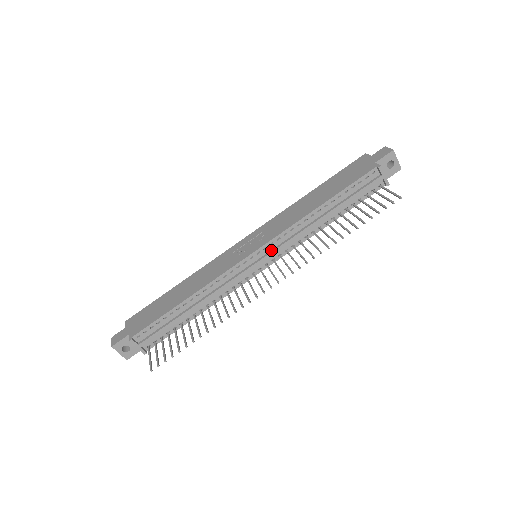
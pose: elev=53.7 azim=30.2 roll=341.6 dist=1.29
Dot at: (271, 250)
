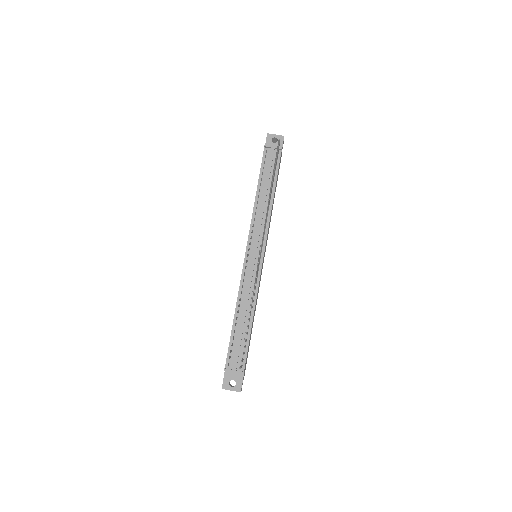
Dot at: (255, 241)
